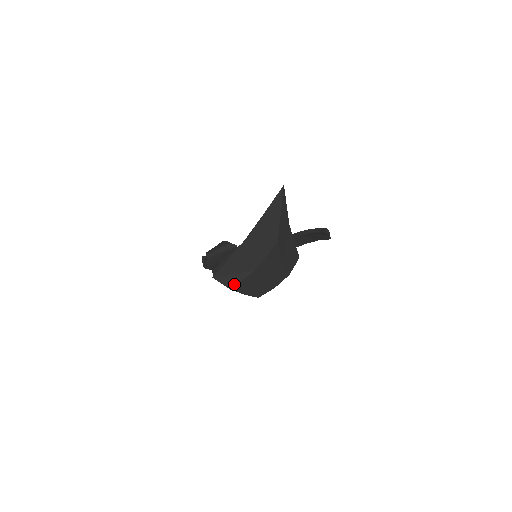
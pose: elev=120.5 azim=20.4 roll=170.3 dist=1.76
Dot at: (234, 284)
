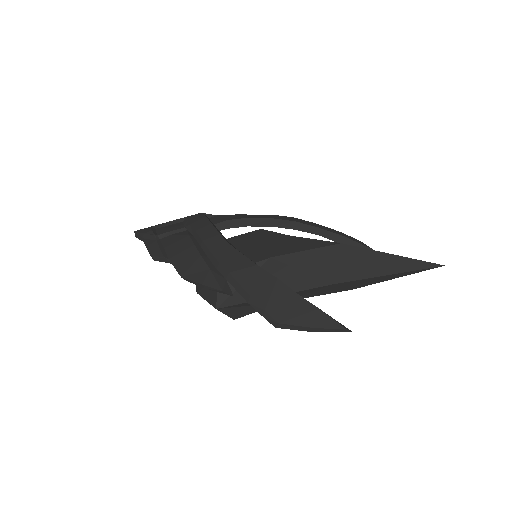
Dot at: (244, 315)
